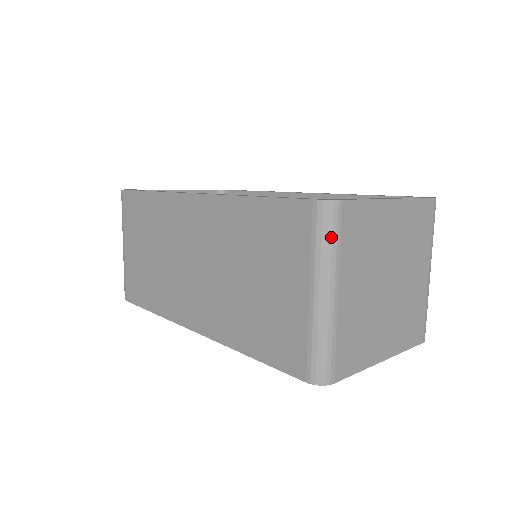
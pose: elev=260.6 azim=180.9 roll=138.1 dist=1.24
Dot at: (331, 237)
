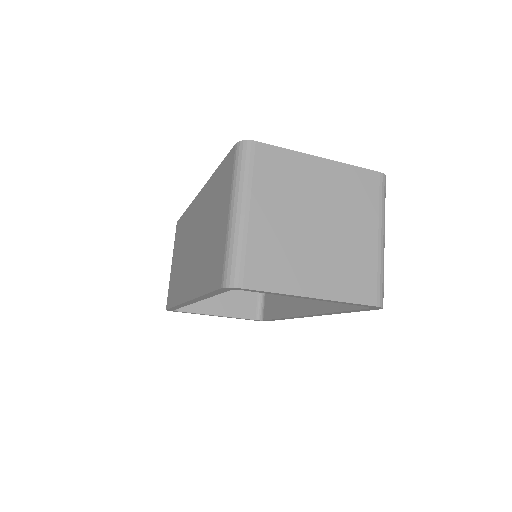
Dot at: (244, 166)
